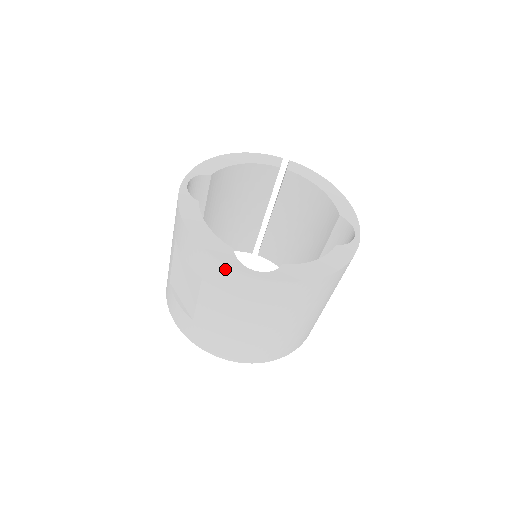
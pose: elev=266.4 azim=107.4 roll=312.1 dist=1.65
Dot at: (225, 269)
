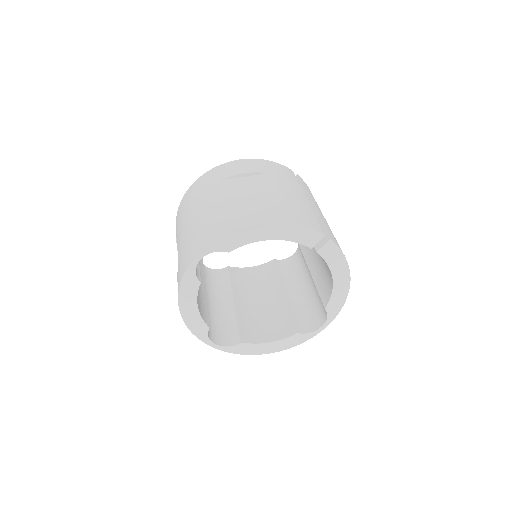
Dot at: occluded
